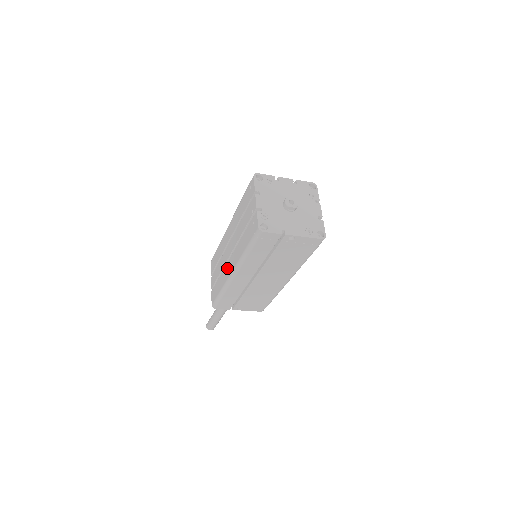
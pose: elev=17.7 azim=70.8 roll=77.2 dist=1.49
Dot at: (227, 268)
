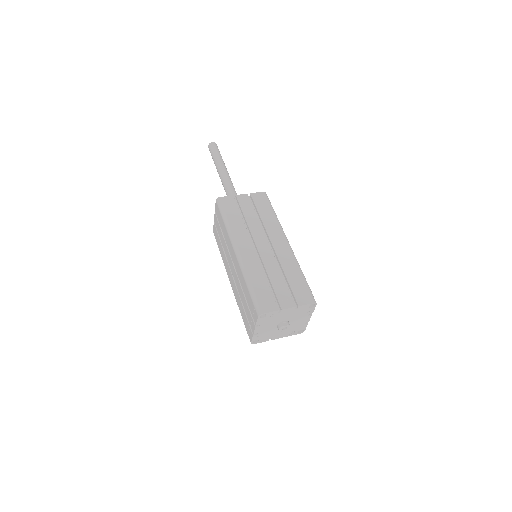
Dot at: (228, 269)
